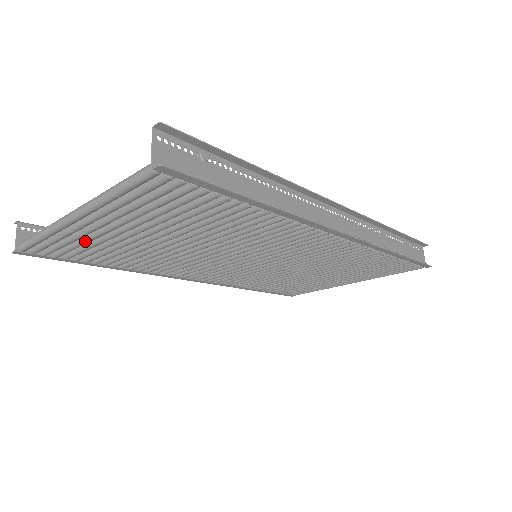
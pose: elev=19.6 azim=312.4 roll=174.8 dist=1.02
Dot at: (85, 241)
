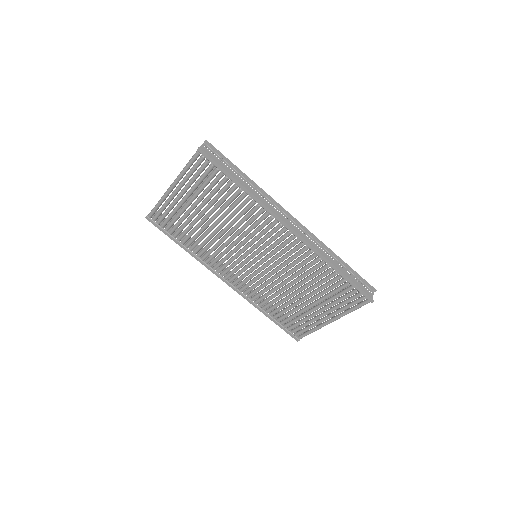
Dot at: (174, 211)
